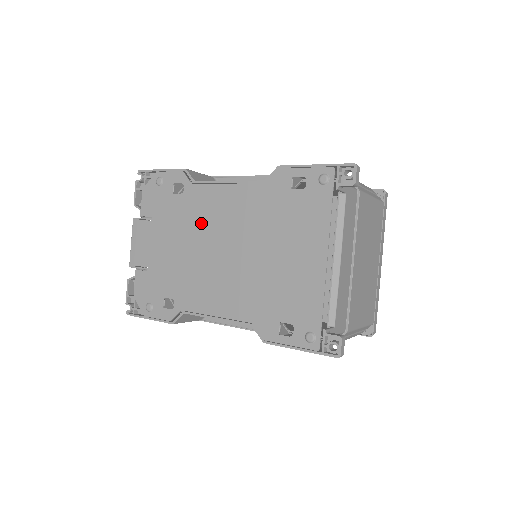
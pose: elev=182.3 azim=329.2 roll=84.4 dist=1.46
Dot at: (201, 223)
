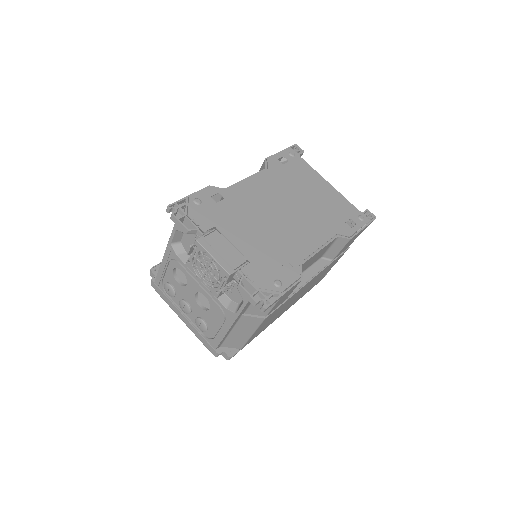
Dot at: (255, 207)
